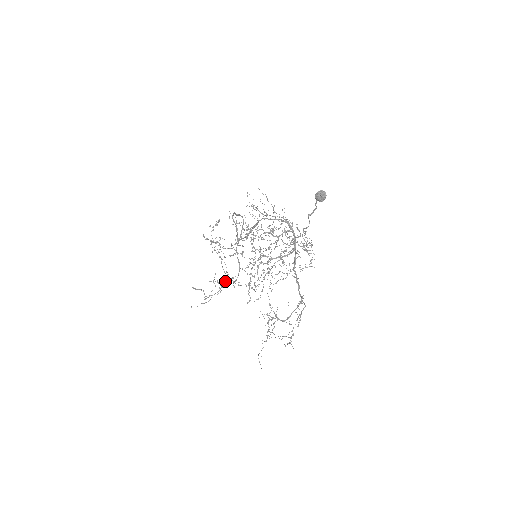
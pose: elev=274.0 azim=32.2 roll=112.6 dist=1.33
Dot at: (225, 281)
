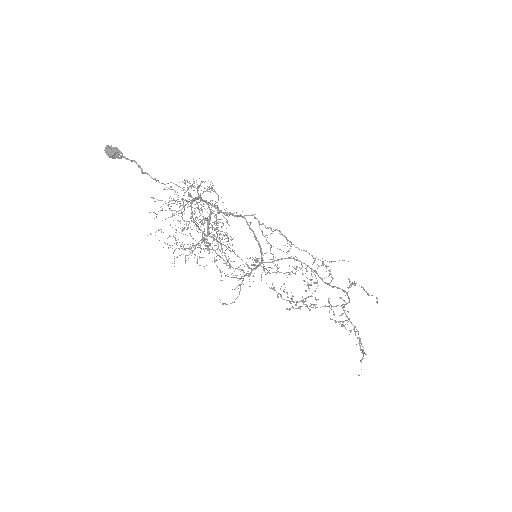
Dot at: (340, 315)
